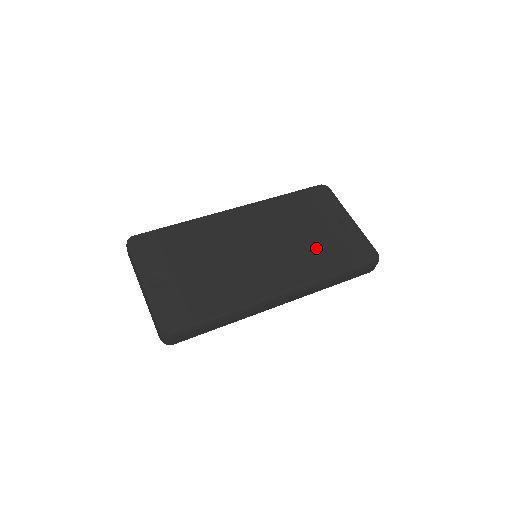
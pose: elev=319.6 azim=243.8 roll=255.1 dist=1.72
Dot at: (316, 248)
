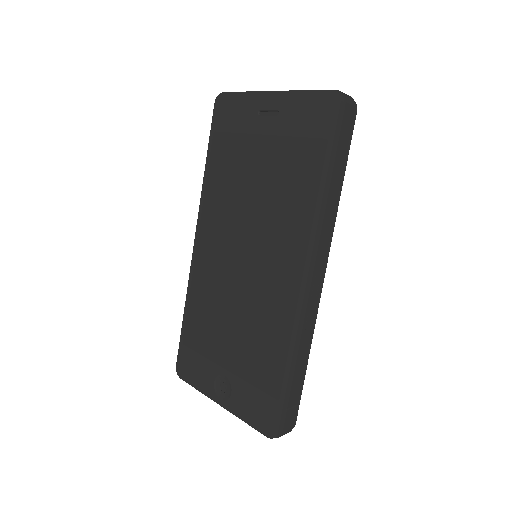
Dot at: (279, 181)
